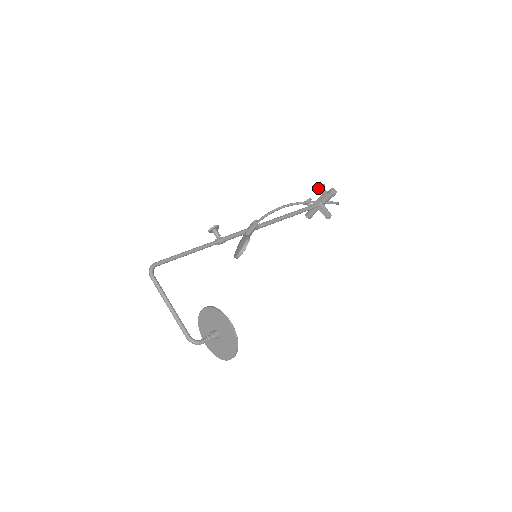
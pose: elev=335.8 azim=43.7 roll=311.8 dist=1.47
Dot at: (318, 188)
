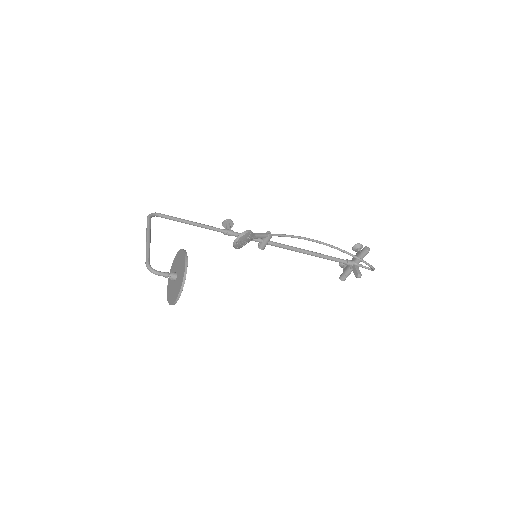
Dot at: (354, 246)
